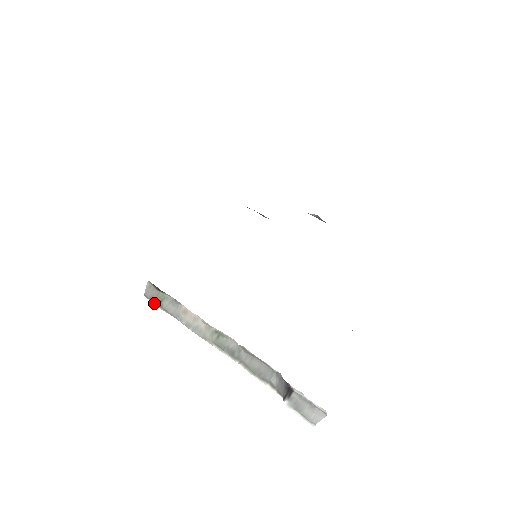
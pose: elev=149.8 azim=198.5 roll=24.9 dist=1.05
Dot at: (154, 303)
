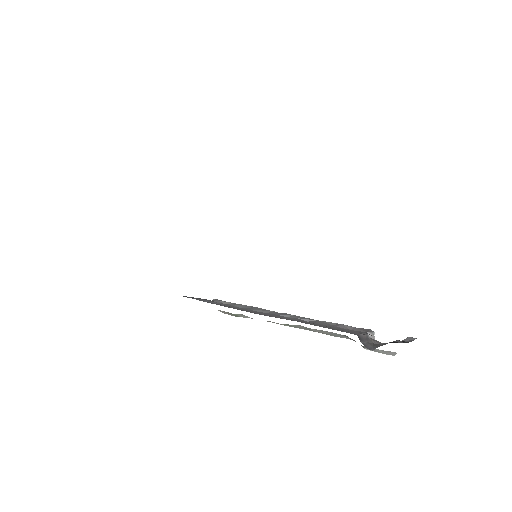
Dot at: (234, 315)
